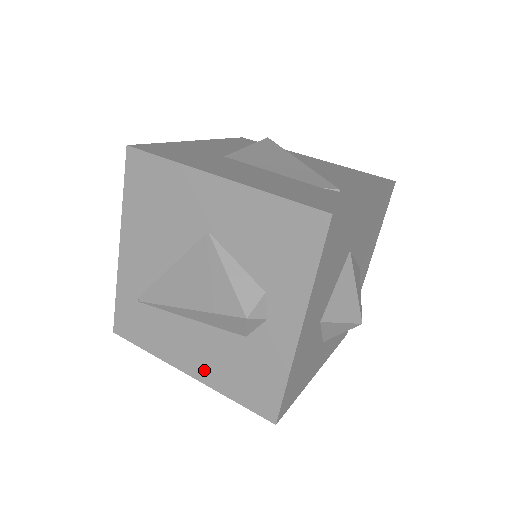
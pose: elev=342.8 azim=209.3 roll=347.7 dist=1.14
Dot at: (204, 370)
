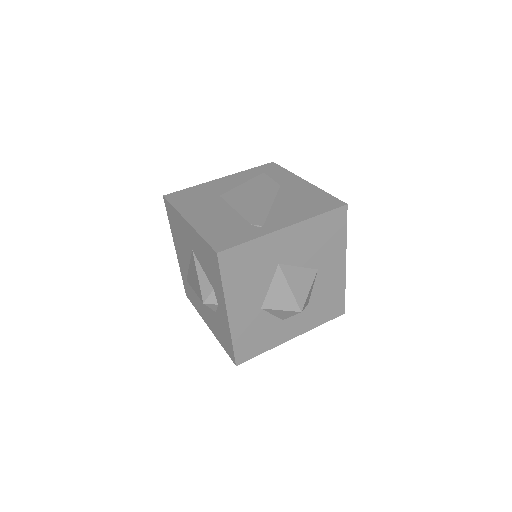
Dot at: (212, 327)
